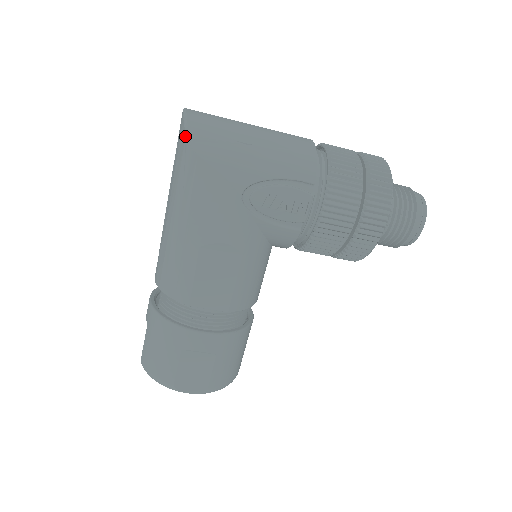
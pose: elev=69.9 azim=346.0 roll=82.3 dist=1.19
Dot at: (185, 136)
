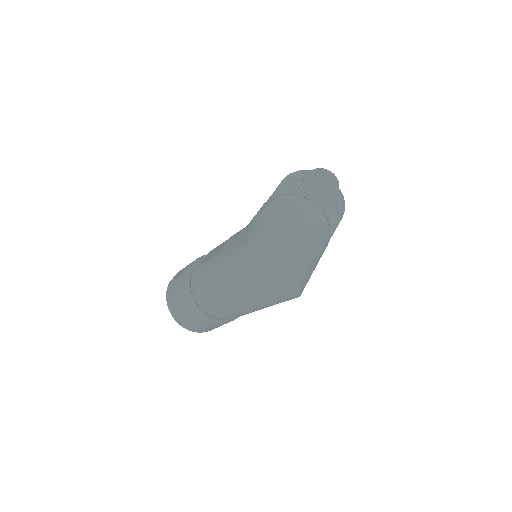
Dot at: (297, 294)
